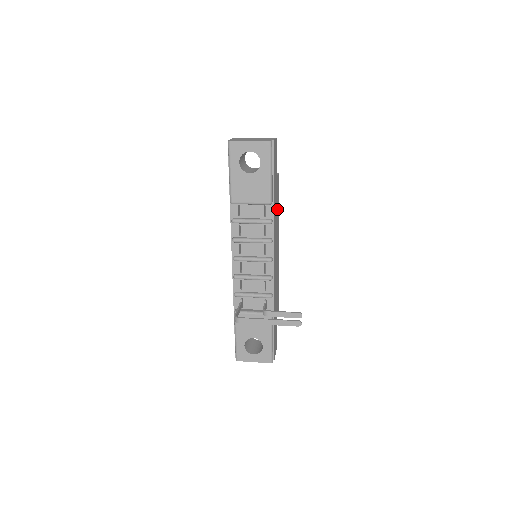
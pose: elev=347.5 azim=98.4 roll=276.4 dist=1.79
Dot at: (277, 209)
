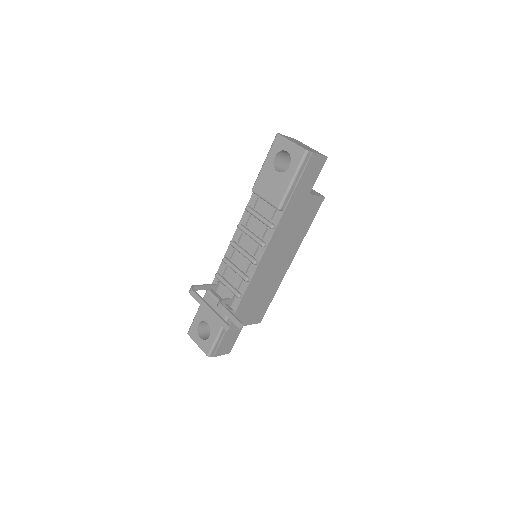
Dot at: (299, 226)
